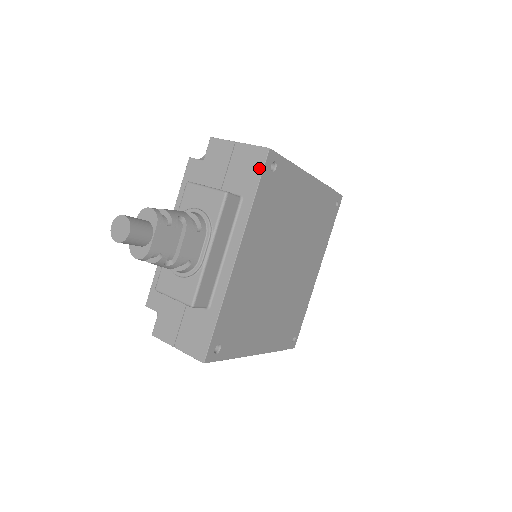
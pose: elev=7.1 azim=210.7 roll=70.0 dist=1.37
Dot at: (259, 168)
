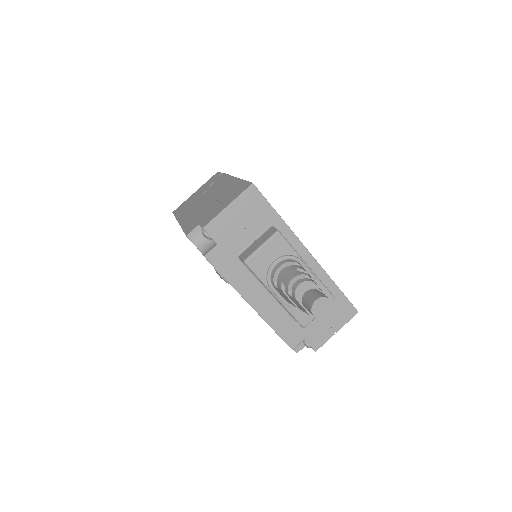
Dot at: (261, 200)
